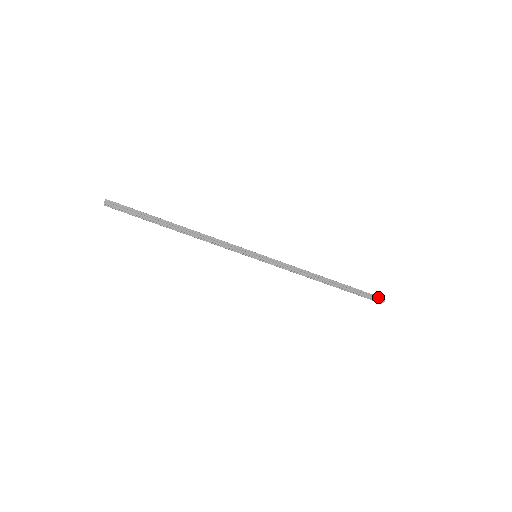
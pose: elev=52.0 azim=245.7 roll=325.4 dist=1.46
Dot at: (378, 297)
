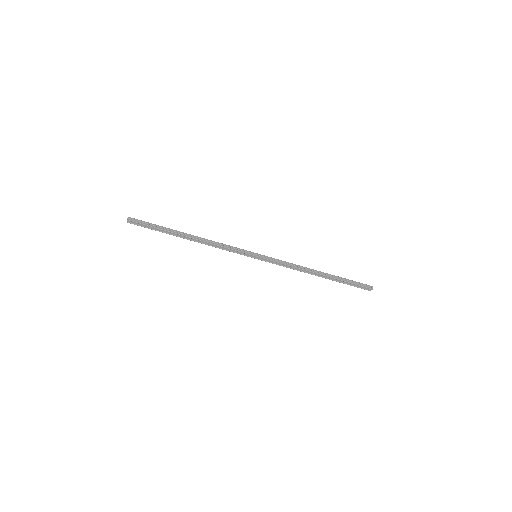
Dot at: (367, 285)
